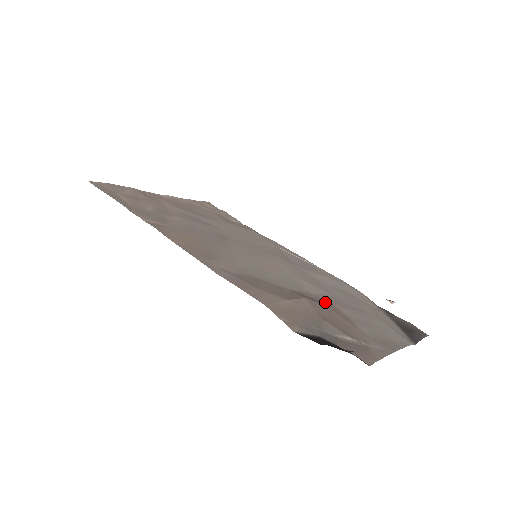
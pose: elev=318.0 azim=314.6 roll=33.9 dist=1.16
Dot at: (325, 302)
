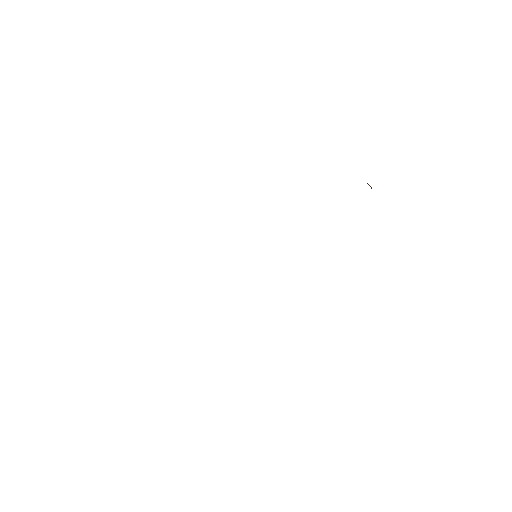
Dot at: occluded
